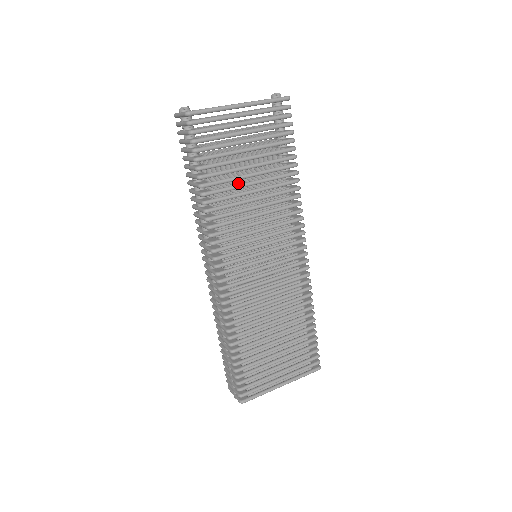
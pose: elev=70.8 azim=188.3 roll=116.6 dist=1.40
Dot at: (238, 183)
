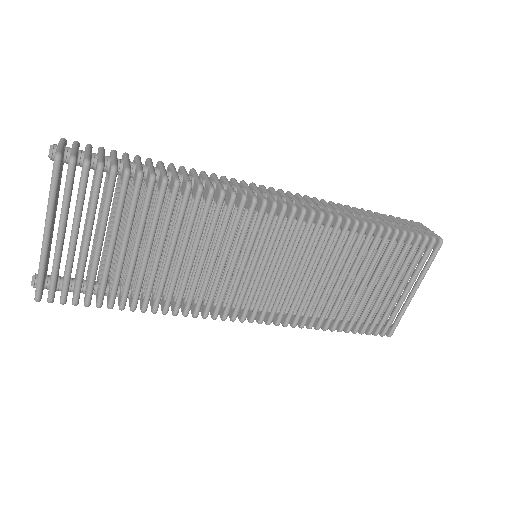
Dot at: (152, 261)
